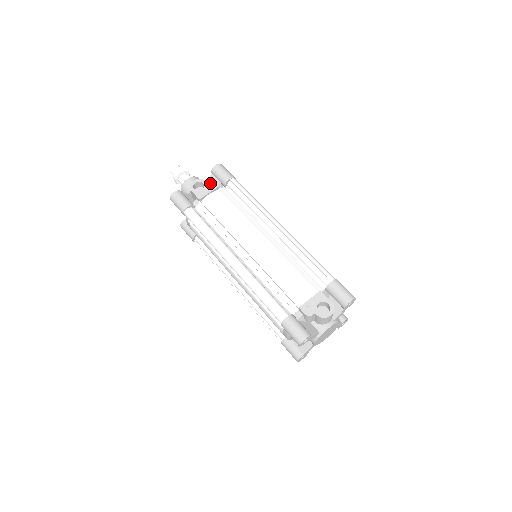
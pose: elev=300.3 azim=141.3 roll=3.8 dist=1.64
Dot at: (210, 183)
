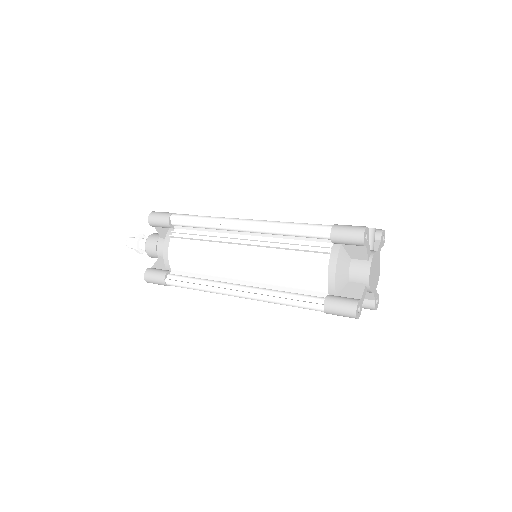
Dot at: occluded
